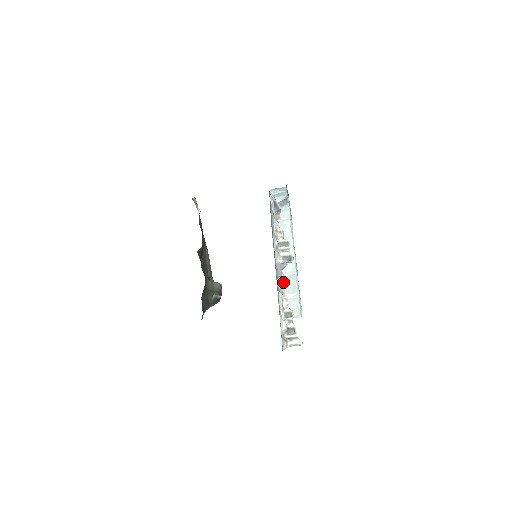
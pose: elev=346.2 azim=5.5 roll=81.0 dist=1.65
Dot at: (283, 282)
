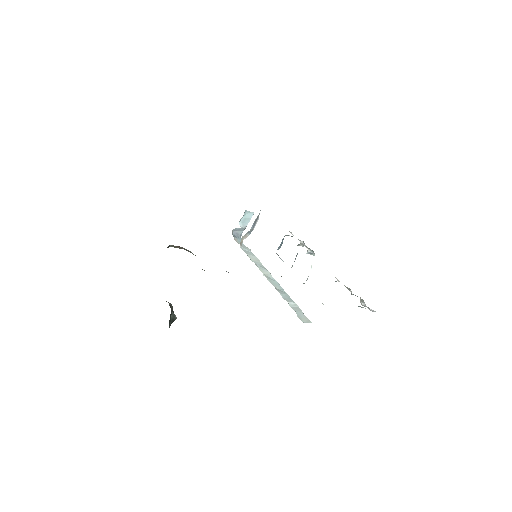
Dot at: occluded
